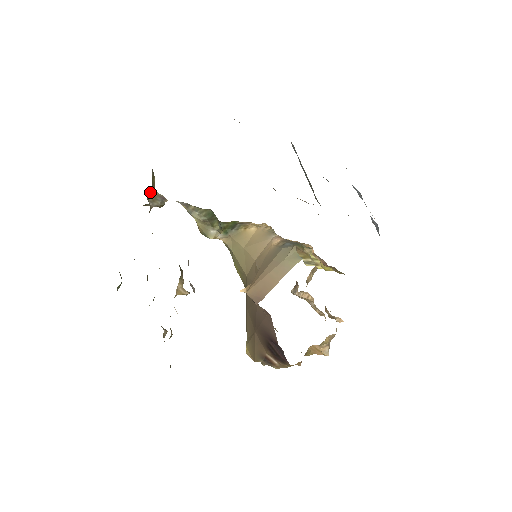
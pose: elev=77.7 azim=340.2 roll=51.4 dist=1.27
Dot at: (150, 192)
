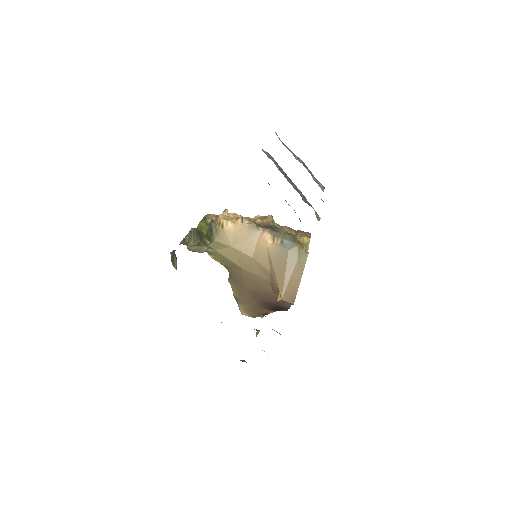
Dot at: occluded
